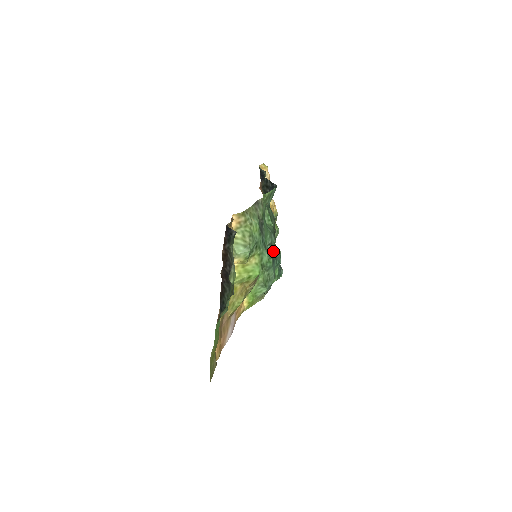
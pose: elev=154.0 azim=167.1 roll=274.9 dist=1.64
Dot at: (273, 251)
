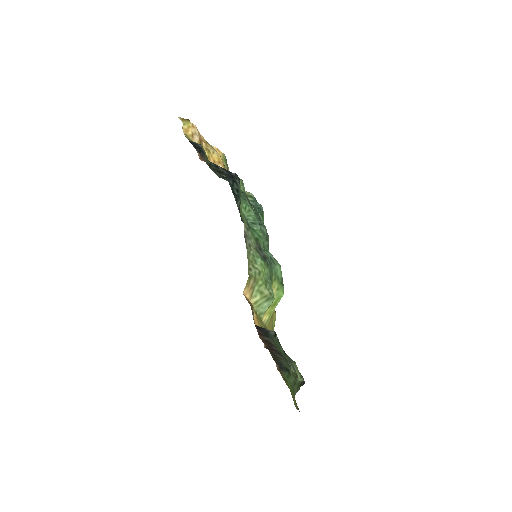
Dot at: occluded
